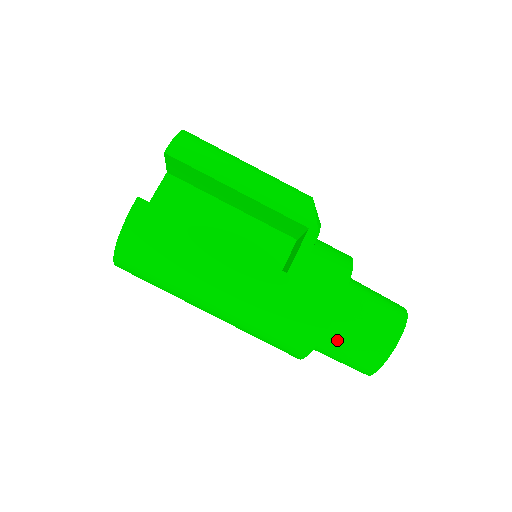
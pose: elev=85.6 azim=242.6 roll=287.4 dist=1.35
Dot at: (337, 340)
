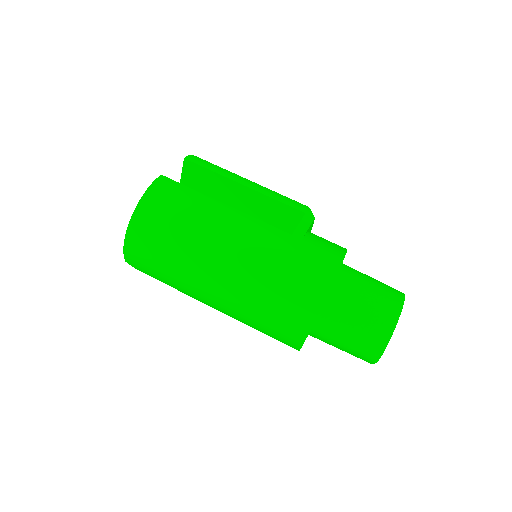
Dot at: (343, 308)
